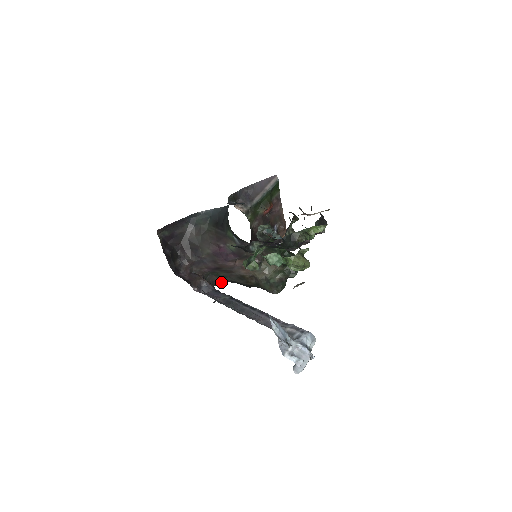
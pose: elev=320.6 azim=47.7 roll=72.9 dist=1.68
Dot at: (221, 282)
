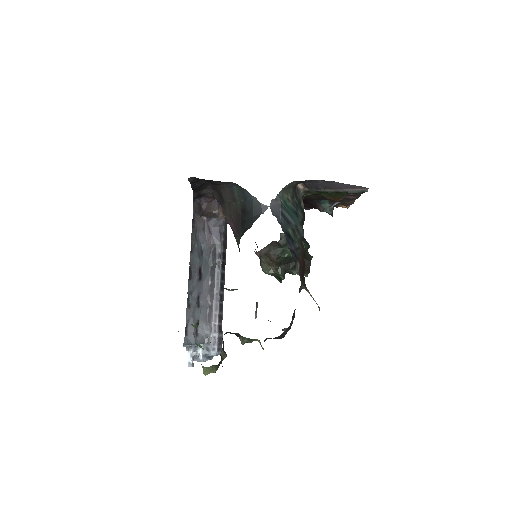
Dot at: occluded
